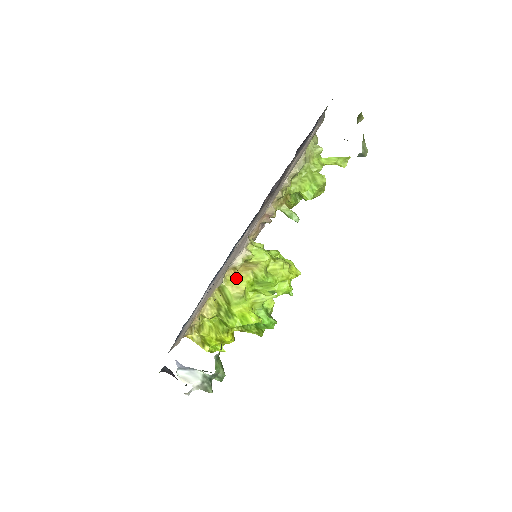
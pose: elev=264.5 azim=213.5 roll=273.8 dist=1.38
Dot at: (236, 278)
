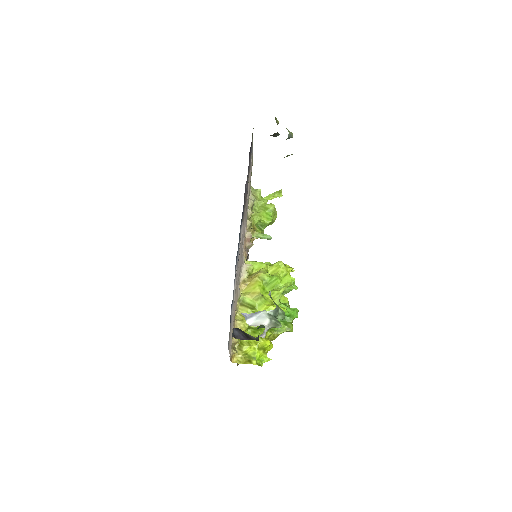
Dot at: (249, 288)
